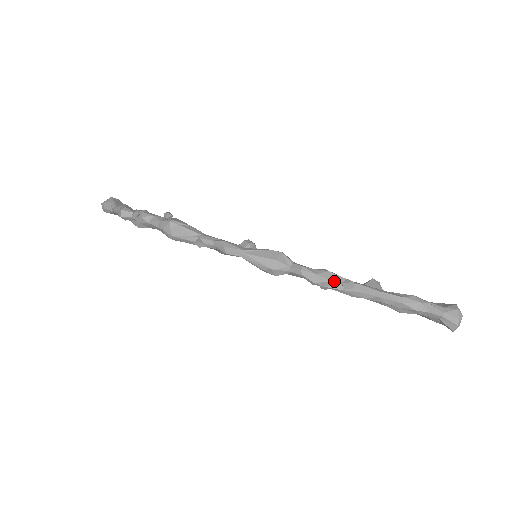
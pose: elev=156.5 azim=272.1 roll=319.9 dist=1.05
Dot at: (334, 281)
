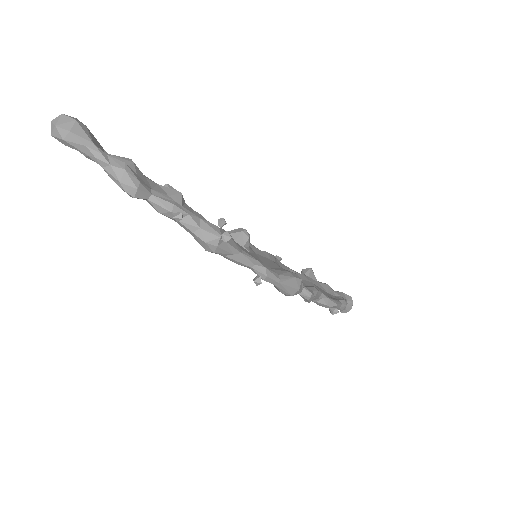
Dot at: (318, 298)
